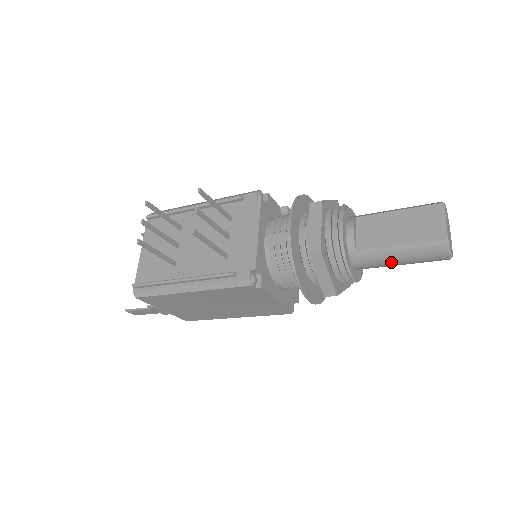
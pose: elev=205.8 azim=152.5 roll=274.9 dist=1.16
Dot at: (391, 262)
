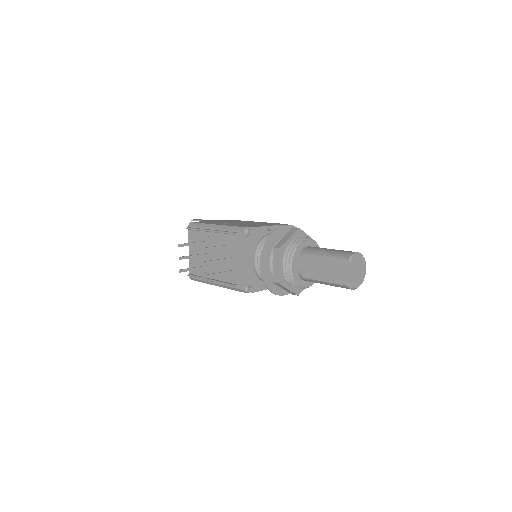
Dot at: occluded
